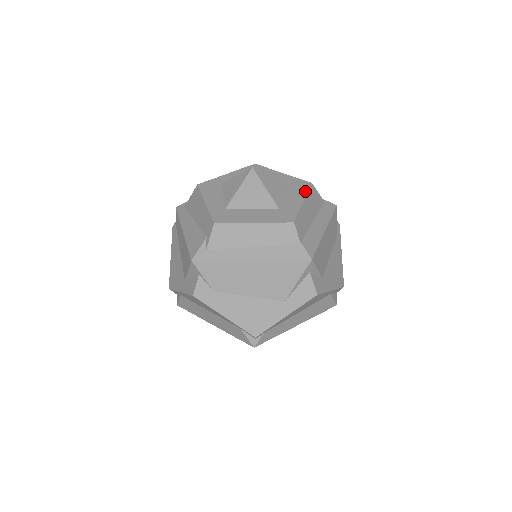
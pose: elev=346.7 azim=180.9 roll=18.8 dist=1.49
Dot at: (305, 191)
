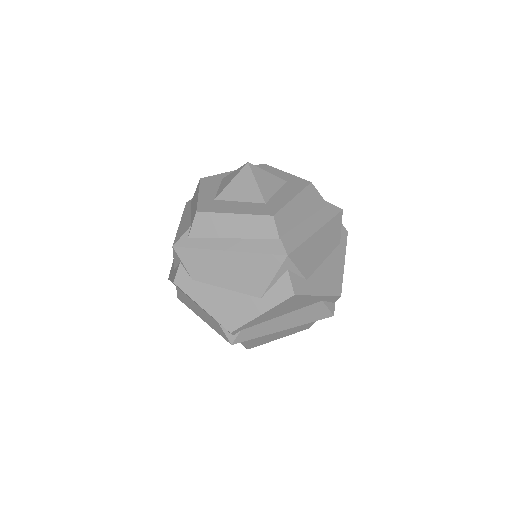
Dot at: (300, 189)
